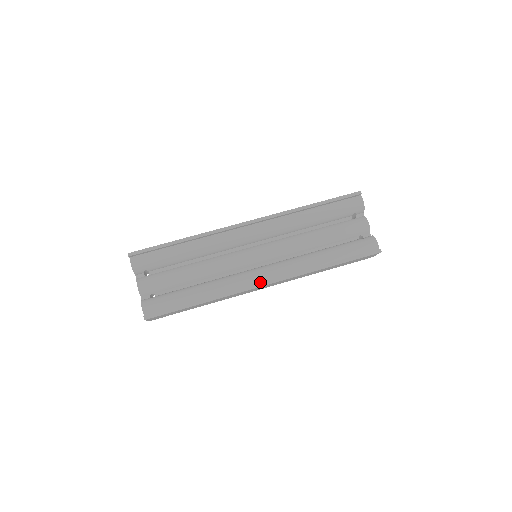
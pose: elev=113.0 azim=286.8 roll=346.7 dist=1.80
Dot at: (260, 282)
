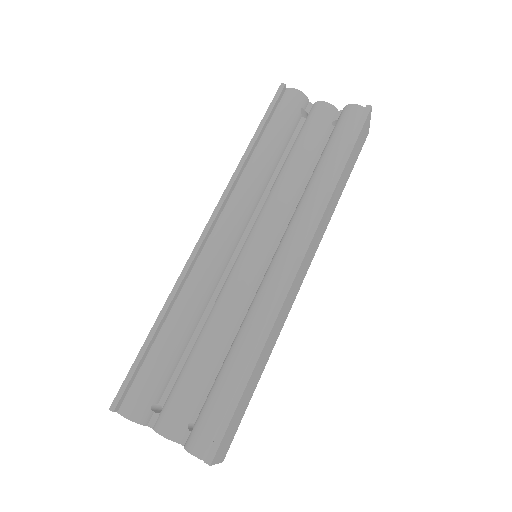
Dot at: (290, 271)
